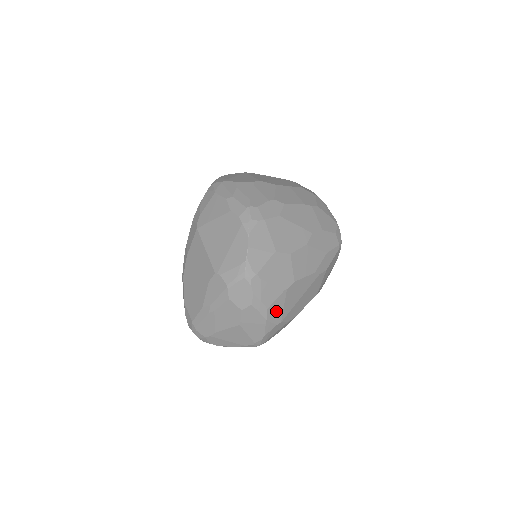
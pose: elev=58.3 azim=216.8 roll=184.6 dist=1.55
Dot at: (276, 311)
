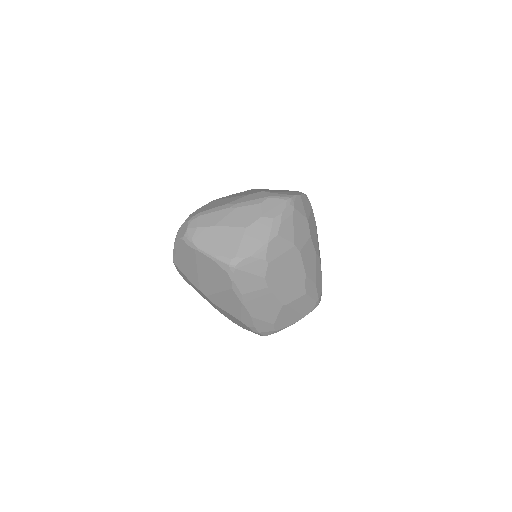
Dot at: (276, 248)
